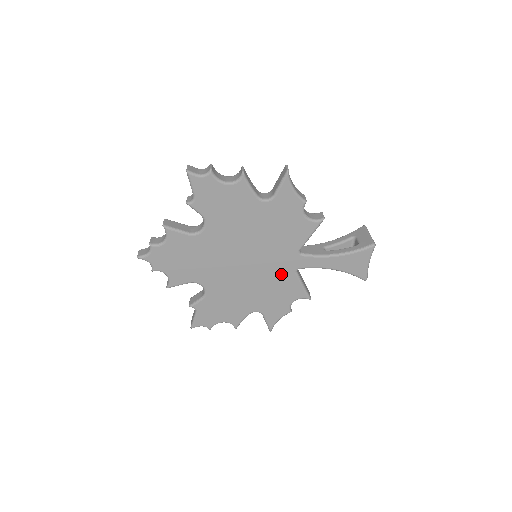
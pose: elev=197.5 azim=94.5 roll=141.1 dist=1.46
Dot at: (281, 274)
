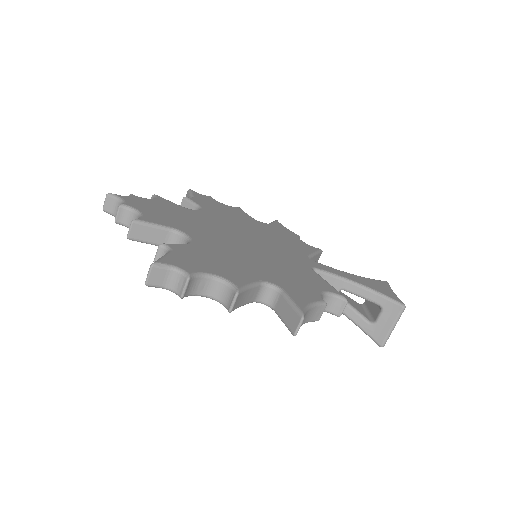
Dot at: (294, 264)
